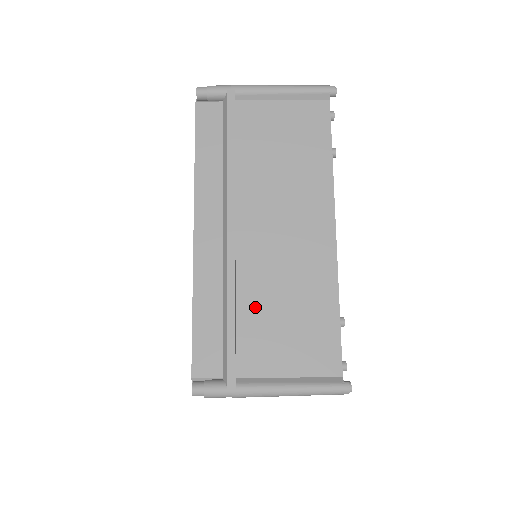
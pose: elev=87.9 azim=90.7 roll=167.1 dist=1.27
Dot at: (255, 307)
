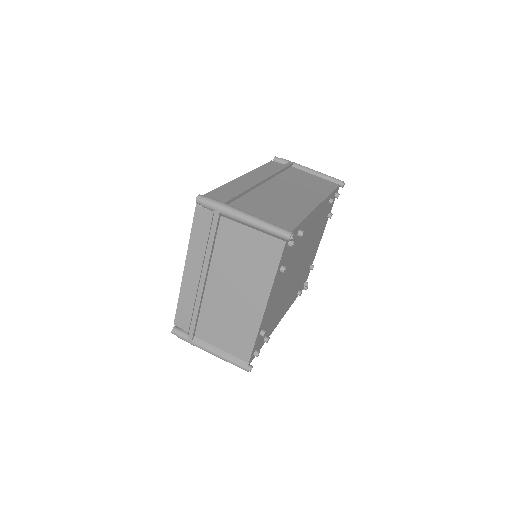
Dot at: (256, 198)
